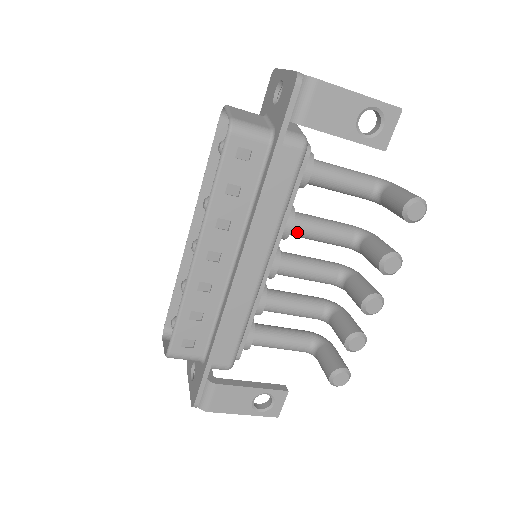
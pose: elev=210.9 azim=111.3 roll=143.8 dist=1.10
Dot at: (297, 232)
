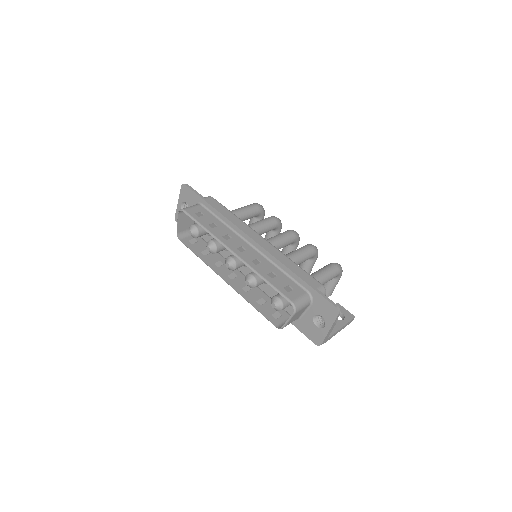
Dot at: occluded
